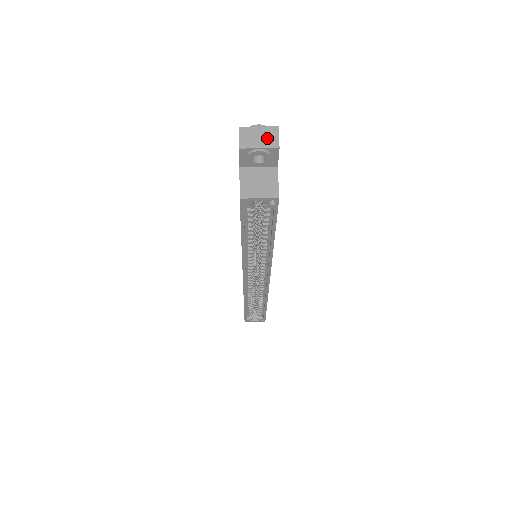
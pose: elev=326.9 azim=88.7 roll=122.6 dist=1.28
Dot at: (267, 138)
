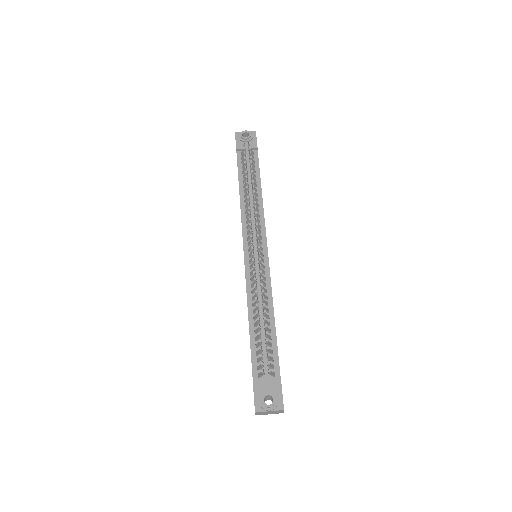
Dot at: (275, 413)
